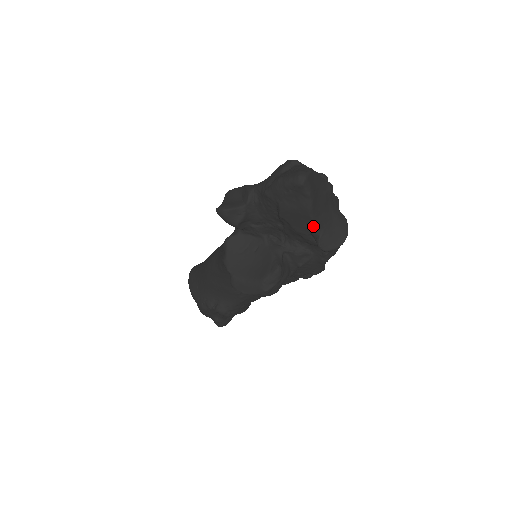
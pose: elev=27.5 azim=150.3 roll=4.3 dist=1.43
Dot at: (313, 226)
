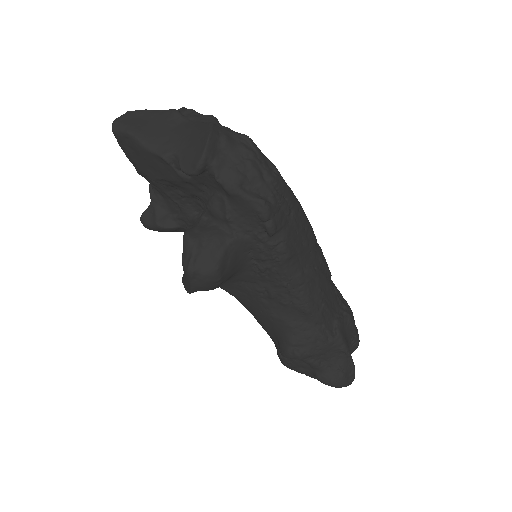
Dot at: (161, 158)
